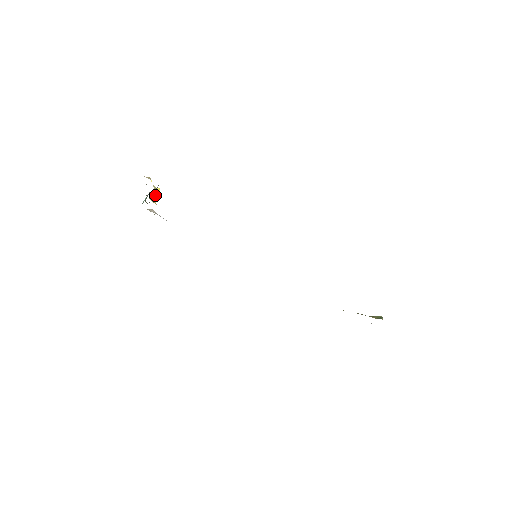
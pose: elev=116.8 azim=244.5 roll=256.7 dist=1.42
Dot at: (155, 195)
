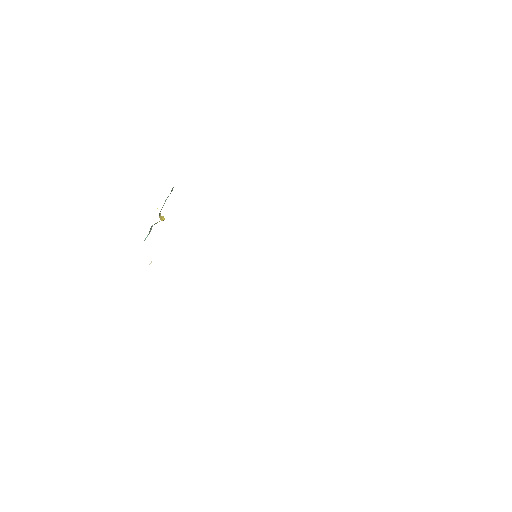
Dot at: (161, 219)
